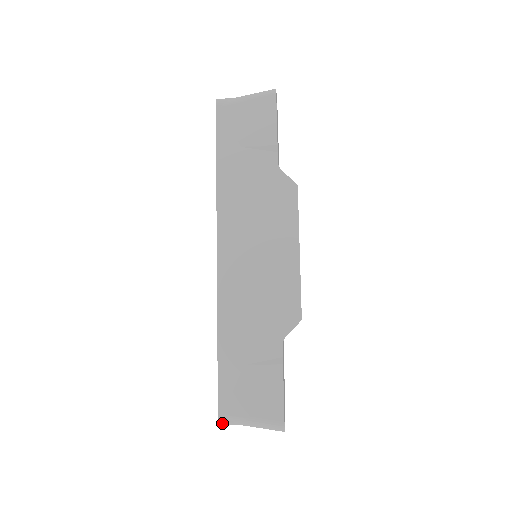
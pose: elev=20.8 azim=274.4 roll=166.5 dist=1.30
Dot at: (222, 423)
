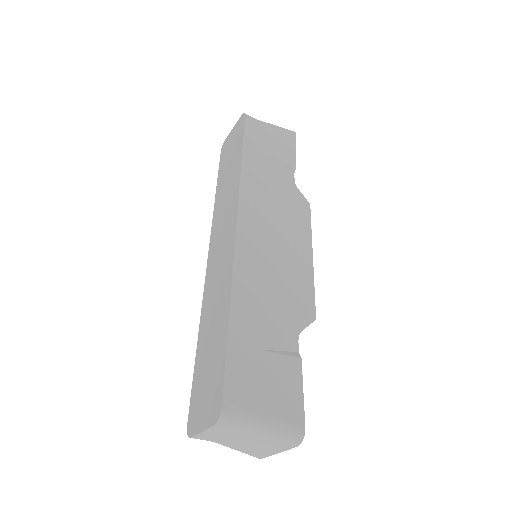
Dot at: (223, 419)
